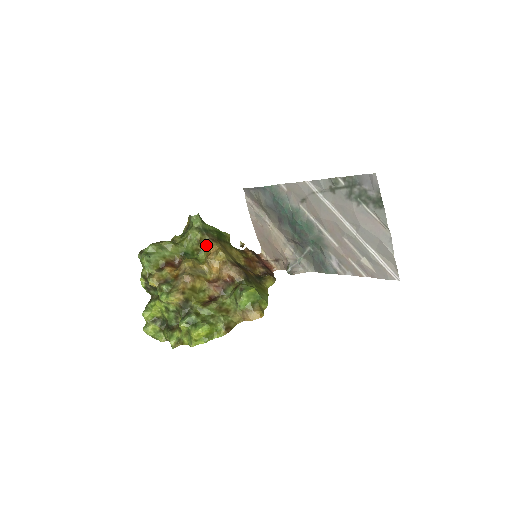
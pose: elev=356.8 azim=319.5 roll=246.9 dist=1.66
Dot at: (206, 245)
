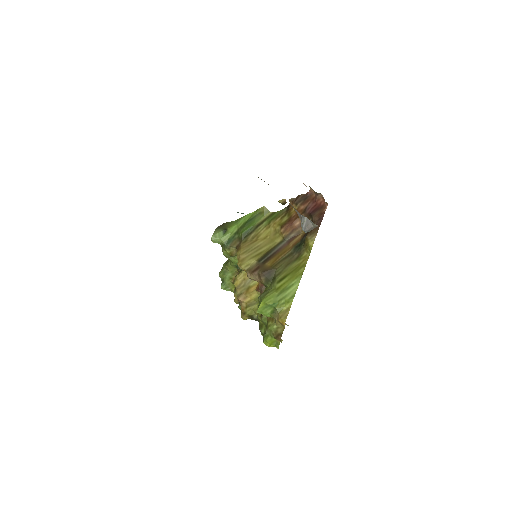
Dot at: occluded
